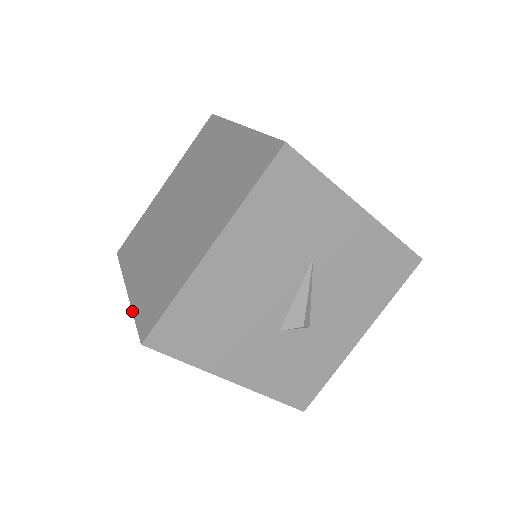
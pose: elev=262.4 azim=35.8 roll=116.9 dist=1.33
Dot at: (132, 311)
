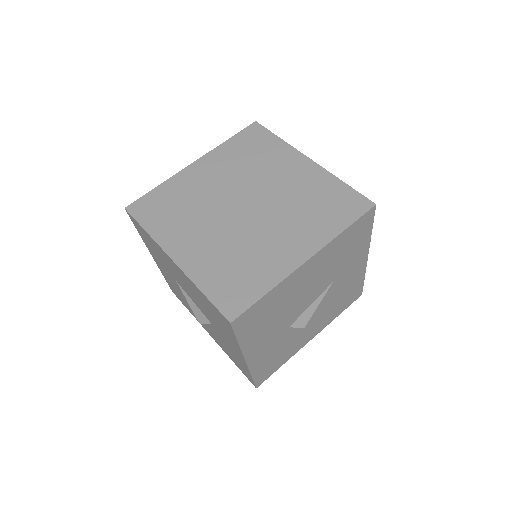
Dot at: (196, 286)
